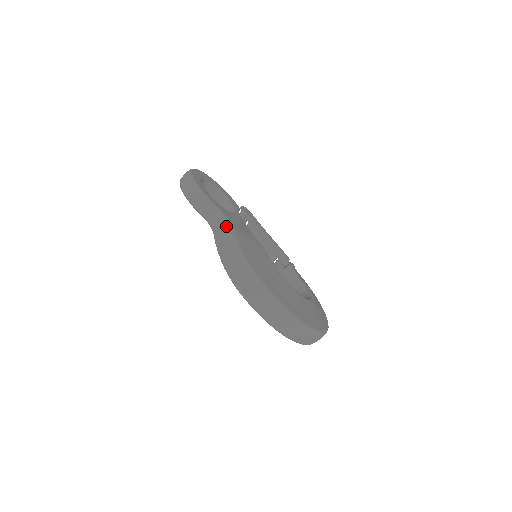
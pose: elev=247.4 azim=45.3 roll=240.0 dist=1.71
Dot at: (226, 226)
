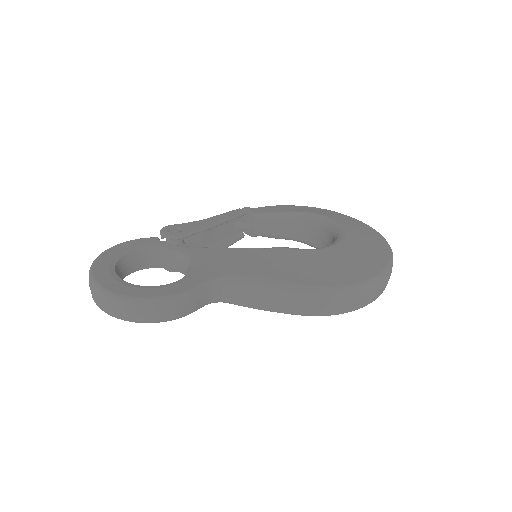
Dot at: (246, 286)
